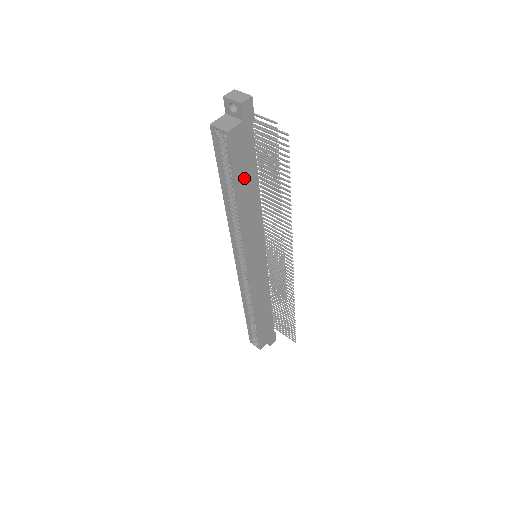
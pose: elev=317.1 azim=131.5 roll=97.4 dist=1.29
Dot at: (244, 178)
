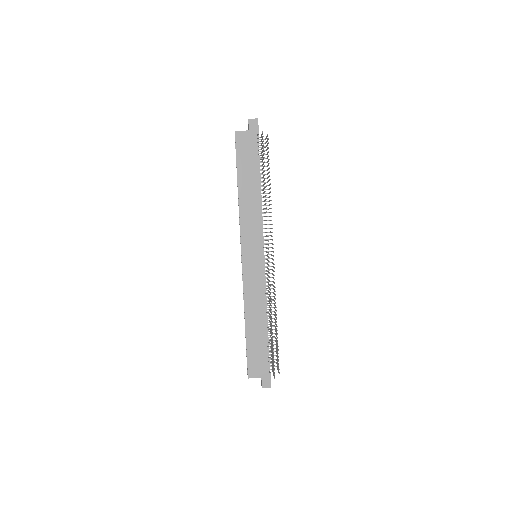
Dot at: (246, 171)
